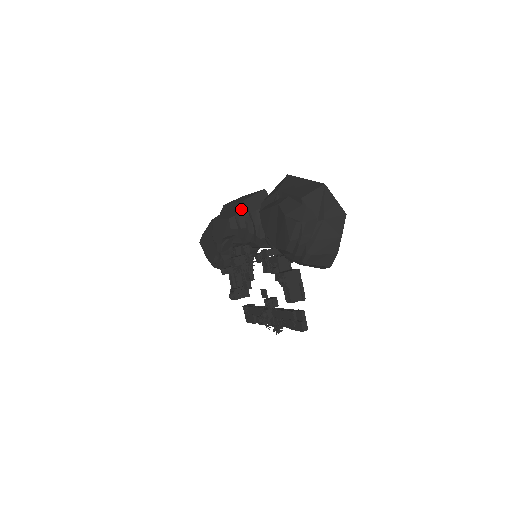
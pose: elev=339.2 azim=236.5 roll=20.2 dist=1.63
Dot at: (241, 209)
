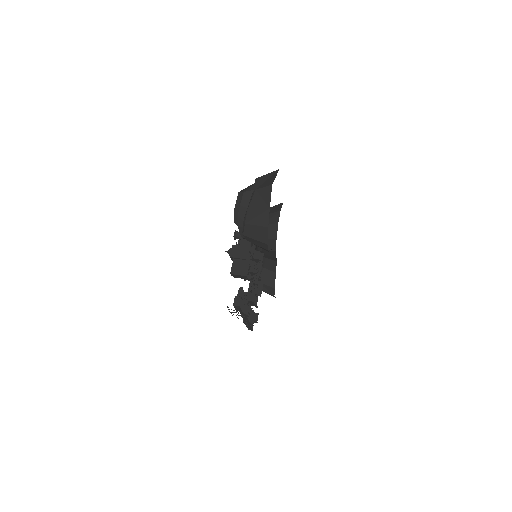
Dot at: occluded
